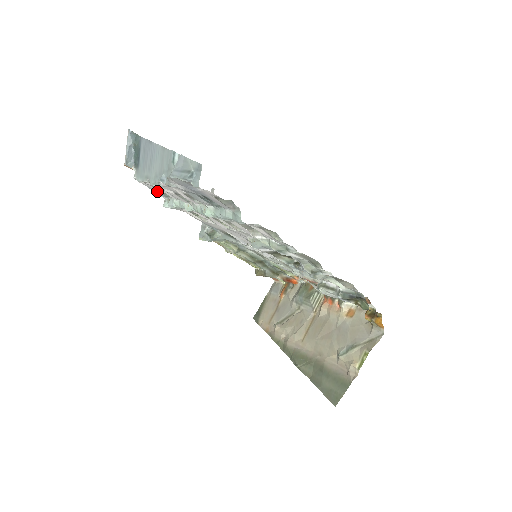
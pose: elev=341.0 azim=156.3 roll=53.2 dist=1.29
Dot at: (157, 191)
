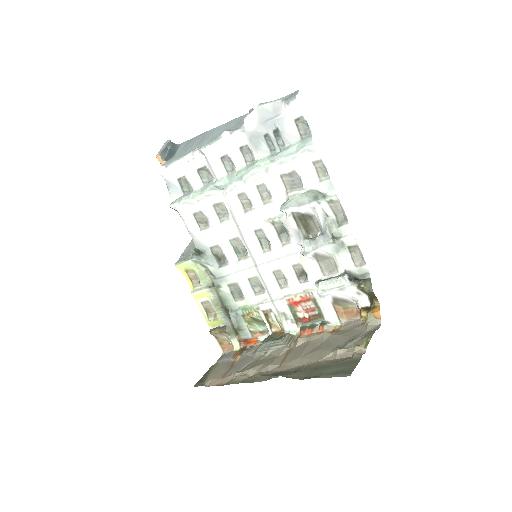
Dot at: (176, 185)
